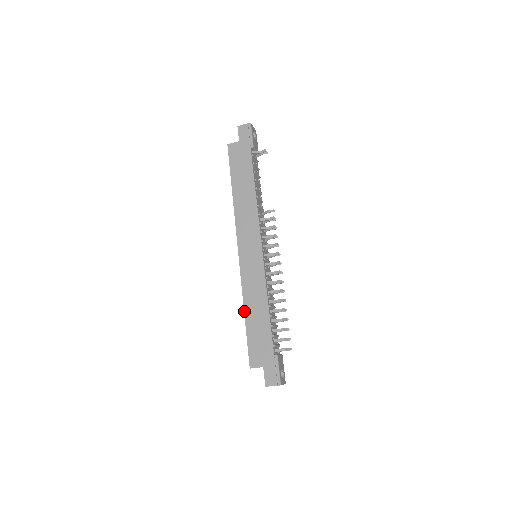
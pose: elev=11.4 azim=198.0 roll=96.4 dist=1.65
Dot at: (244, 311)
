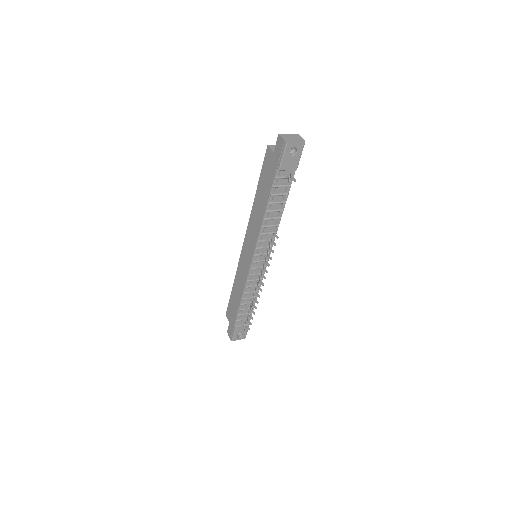
Dot at: (233, 284)
